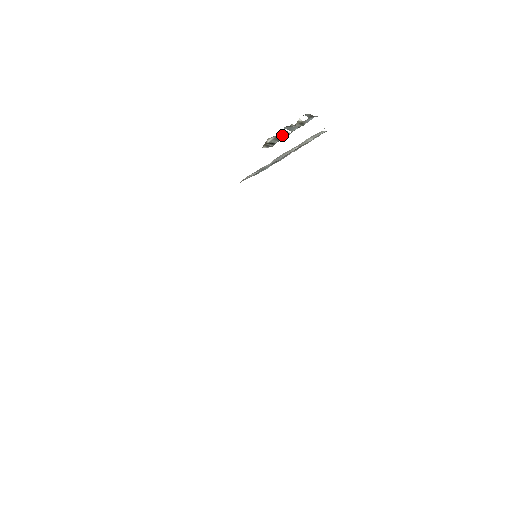
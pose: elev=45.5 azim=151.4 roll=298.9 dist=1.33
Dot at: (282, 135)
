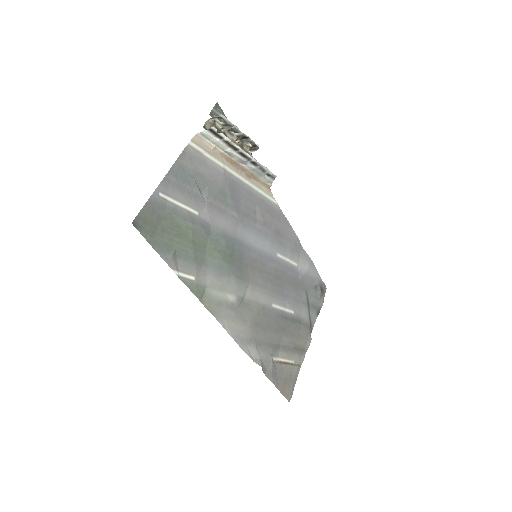
Dot at: (241, 138)
